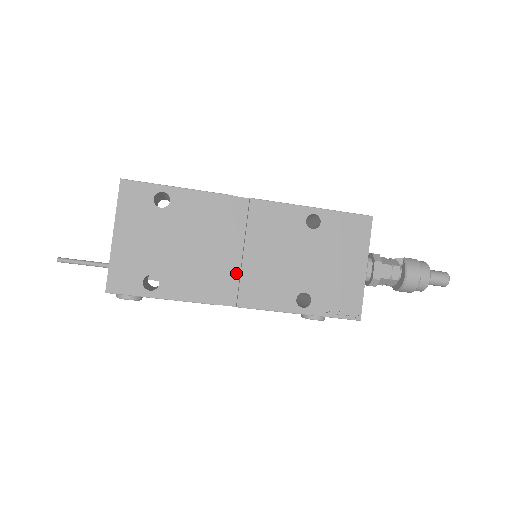
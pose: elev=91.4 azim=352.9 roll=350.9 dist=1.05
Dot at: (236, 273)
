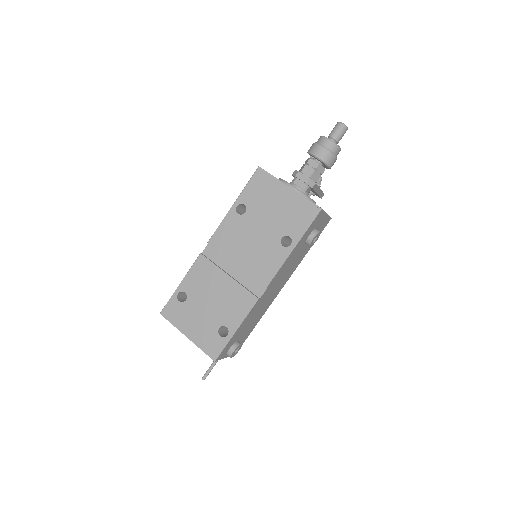
Dot at: (247, 276)
